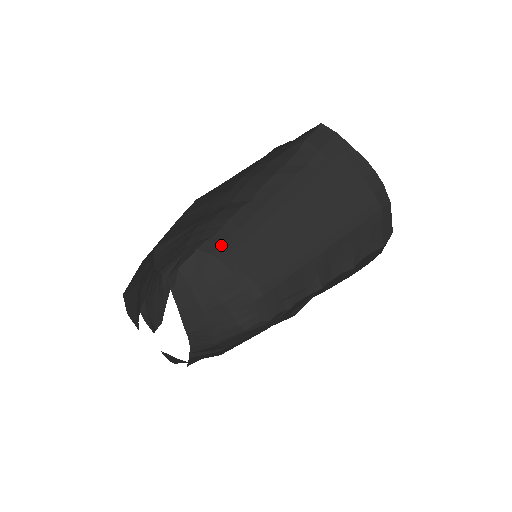
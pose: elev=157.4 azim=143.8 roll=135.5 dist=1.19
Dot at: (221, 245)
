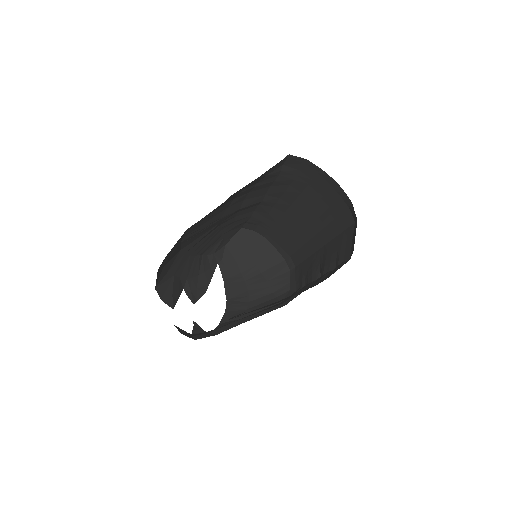
Dot at: (258, 226)
